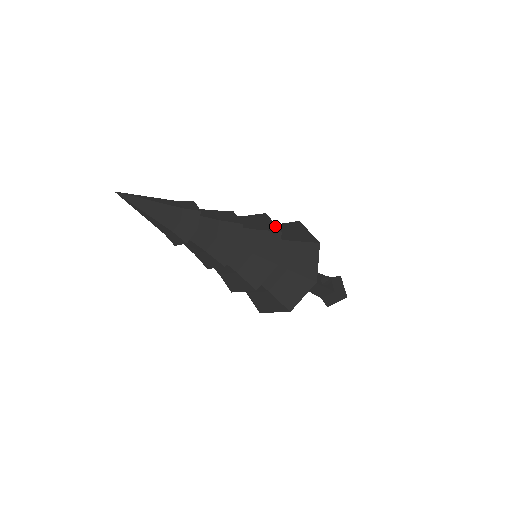
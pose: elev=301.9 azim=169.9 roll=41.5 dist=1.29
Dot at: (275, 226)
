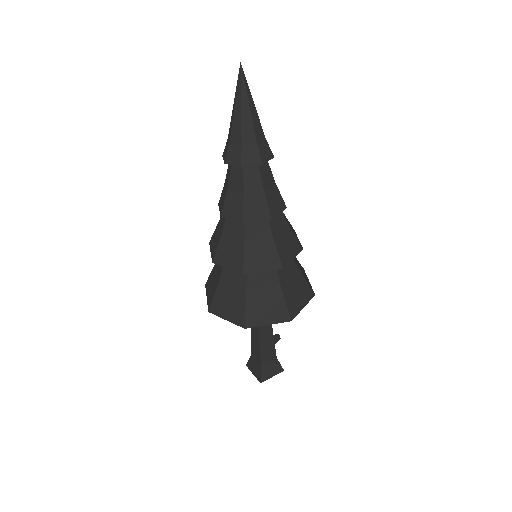
Dot at: occluded
